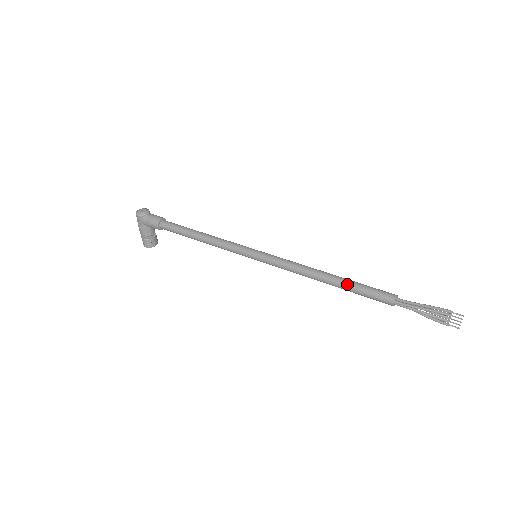
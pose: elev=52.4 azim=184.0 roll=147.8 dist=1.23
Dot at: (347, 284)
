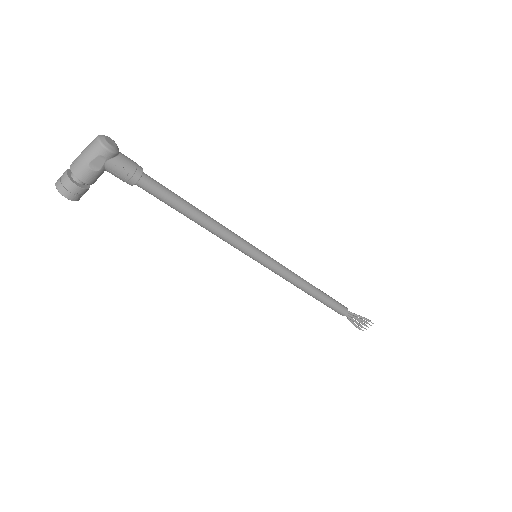
Dot at: (326, 297)
